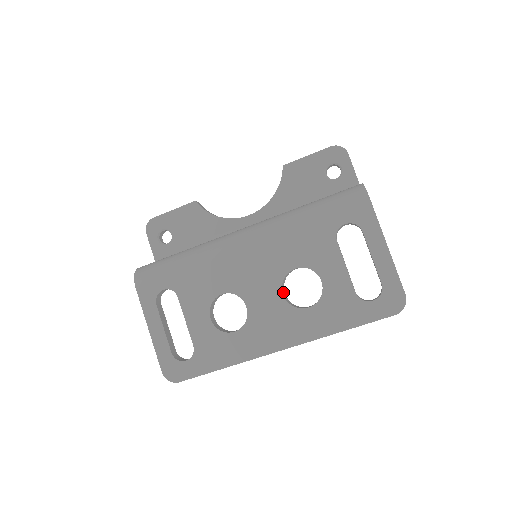
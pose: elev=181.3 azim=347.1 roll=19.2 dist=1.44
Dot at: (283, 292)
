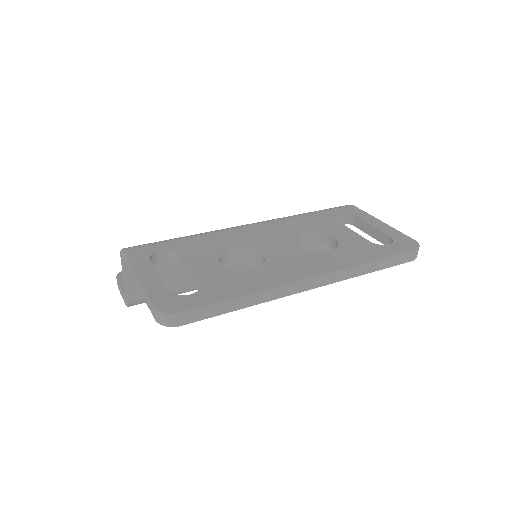
Dot at: occluded
